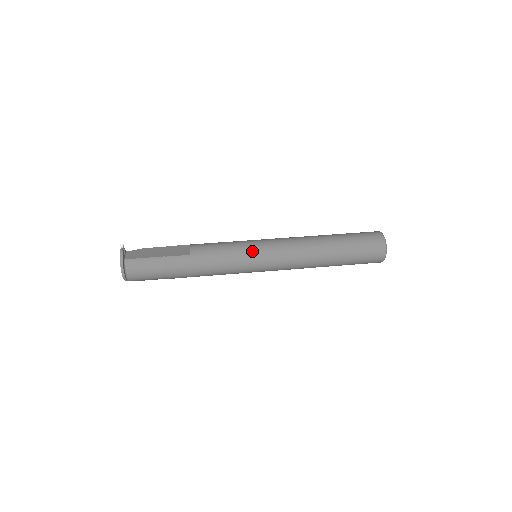
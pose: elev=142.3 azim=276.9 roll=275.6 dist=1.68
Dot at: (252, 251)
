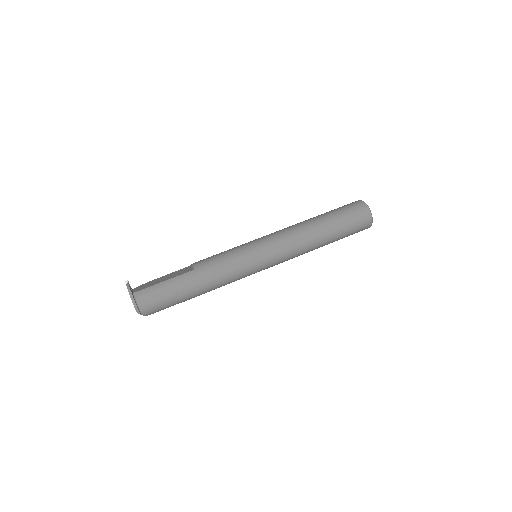
Dot at: (251, 248)
